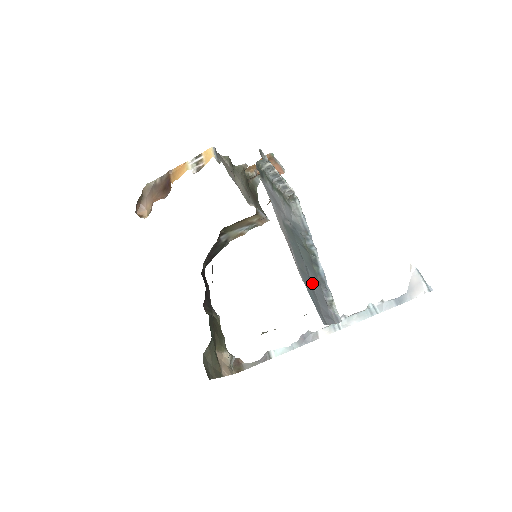
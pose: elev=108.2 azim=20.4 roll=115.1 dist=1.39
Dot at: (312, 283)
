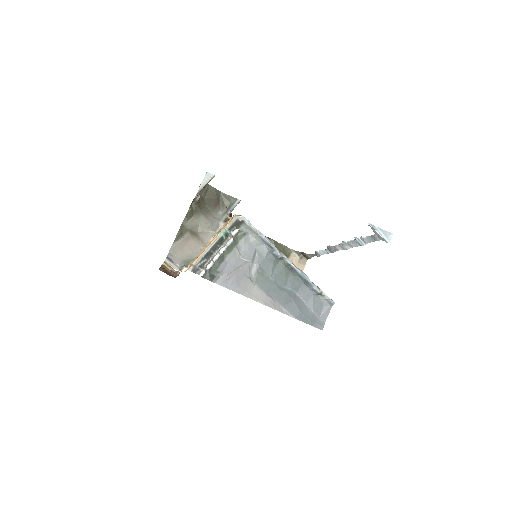
Dot at: (300, 298)
